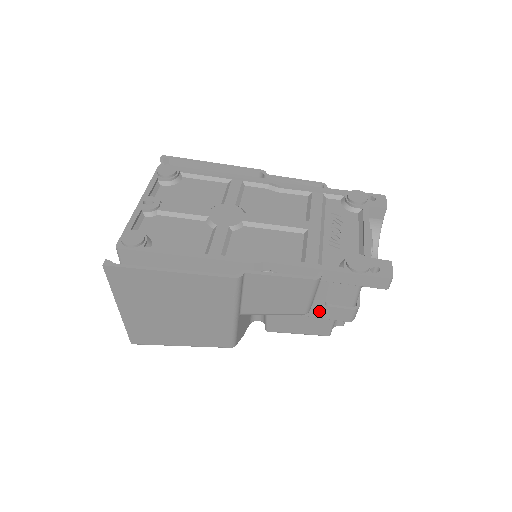
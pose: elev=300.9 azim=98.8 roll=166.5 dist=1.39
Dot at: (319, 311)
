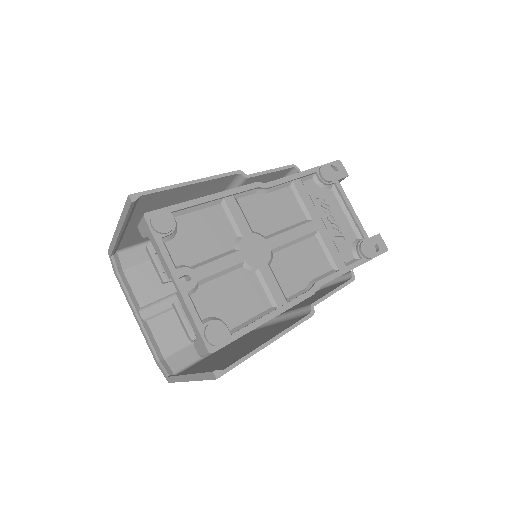
Dot at: occluded
